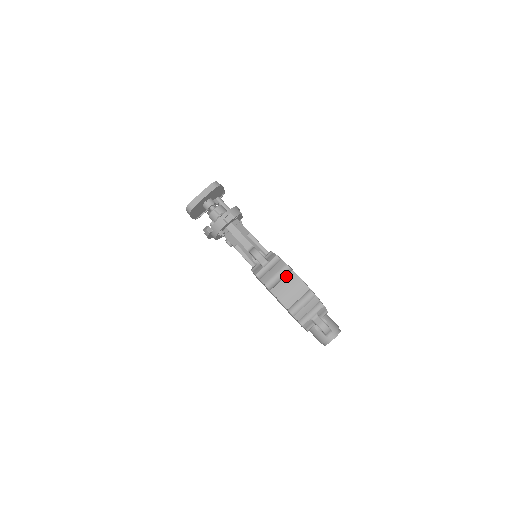
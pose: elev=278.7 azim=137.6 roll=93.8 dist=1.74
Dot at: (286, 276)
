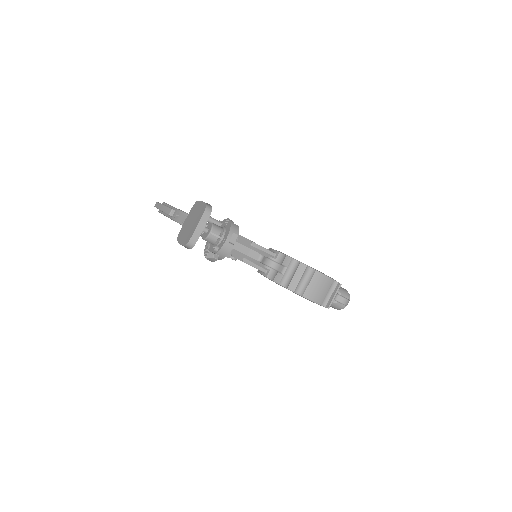
Dot at: (312, 278)
